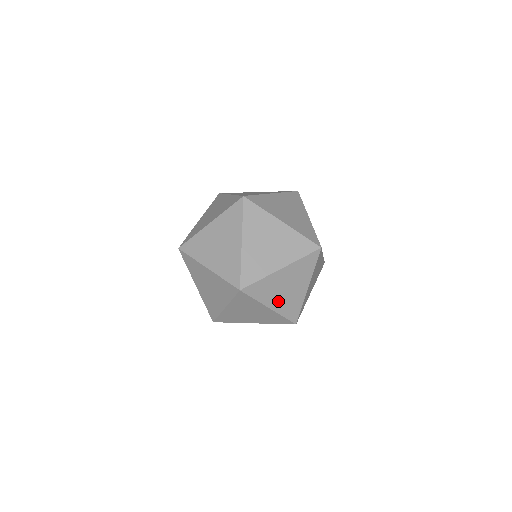
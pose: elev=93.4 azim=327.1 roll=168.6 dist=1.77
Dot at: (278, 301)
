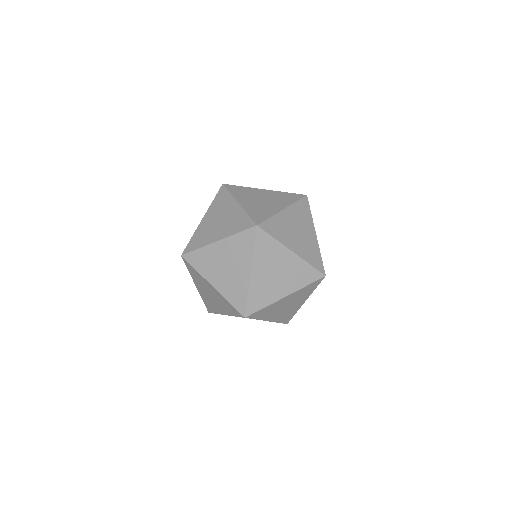
Dot at: (296, 245)
